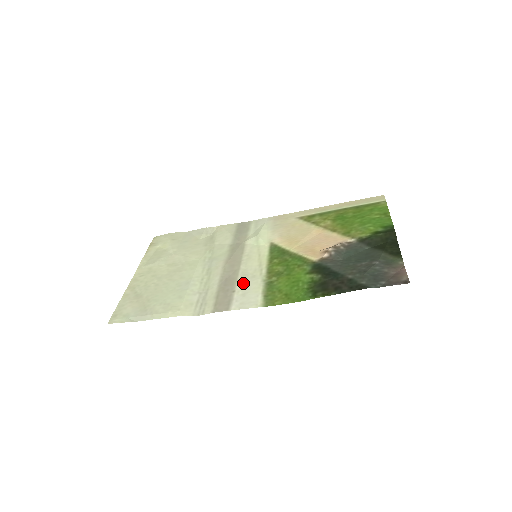
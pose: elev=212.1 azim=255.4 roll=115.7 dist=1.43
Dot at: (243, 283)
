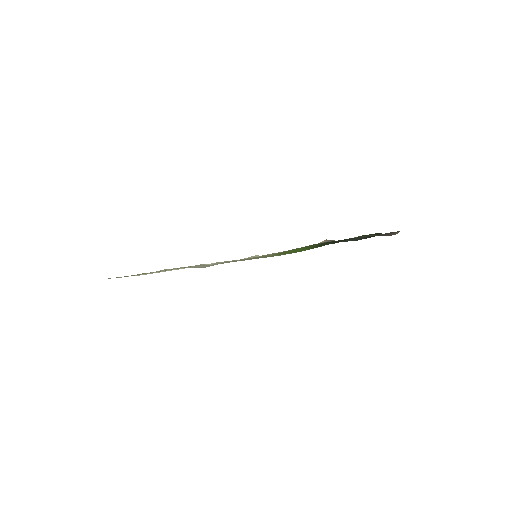
Dot at: (246, 259)
